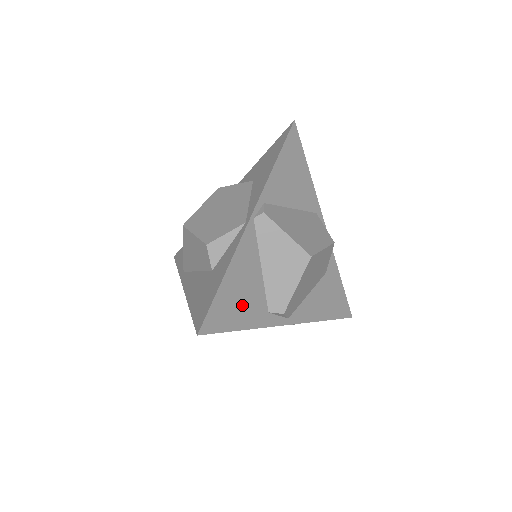
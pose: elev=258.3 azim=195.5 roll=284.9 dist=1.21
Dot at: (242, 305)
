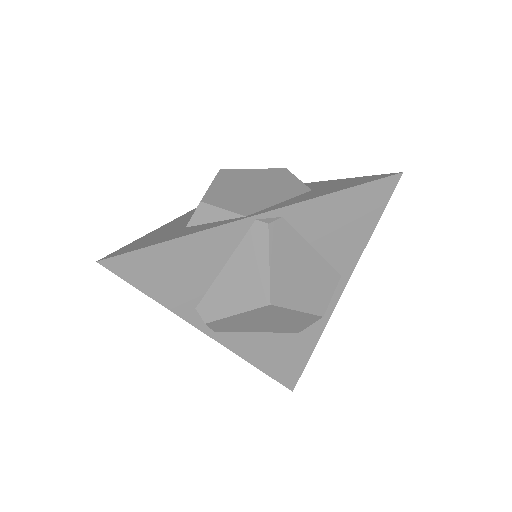
Dot at: (170, 279)
